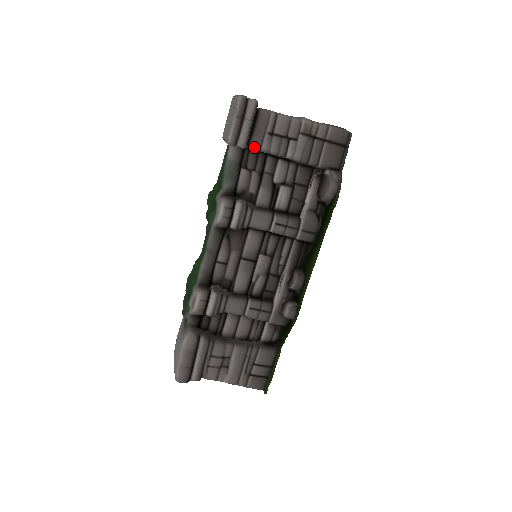
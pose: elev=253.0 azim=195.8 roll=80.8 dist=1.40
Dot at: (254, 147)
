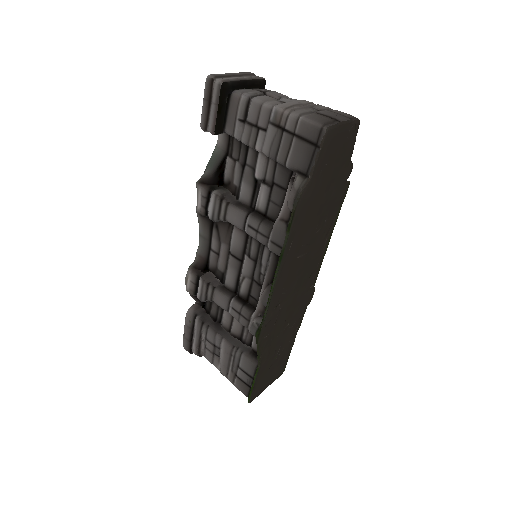
Dot at: (229, 134)
